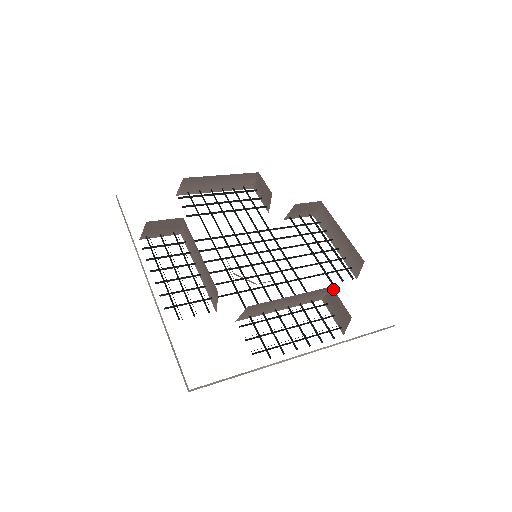
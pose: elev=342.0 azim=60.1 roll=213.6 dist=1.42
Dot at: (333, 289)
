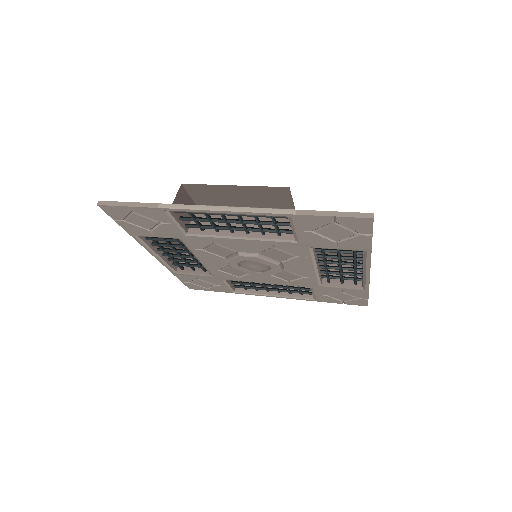
Dot at: occluded
